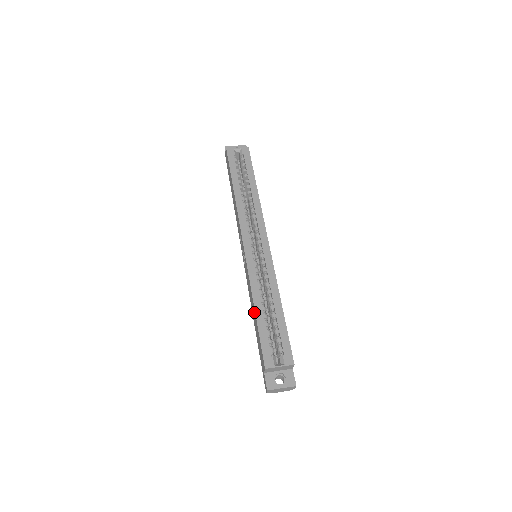
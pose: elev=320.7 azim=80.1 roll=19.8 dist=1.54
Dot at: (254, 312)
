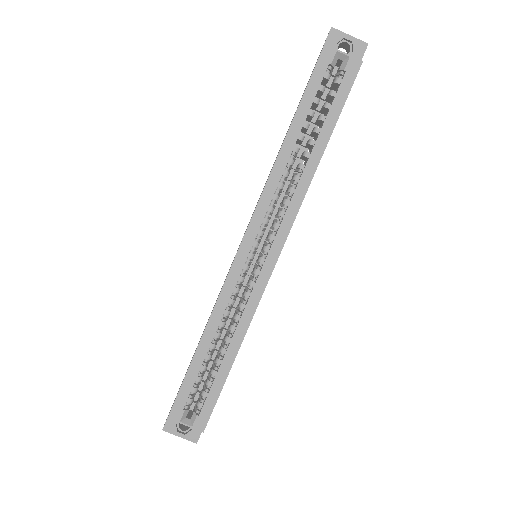
Dot at: (199, 341)
